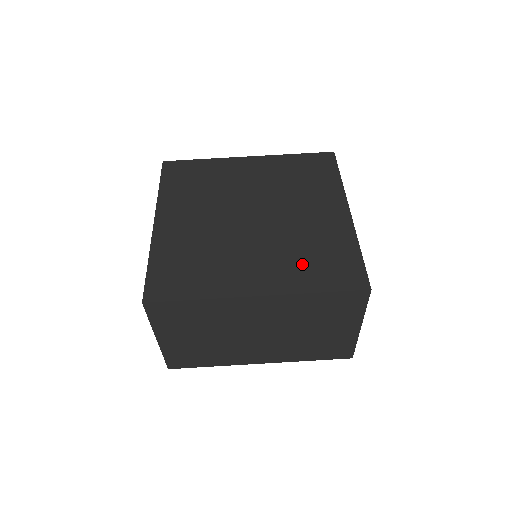
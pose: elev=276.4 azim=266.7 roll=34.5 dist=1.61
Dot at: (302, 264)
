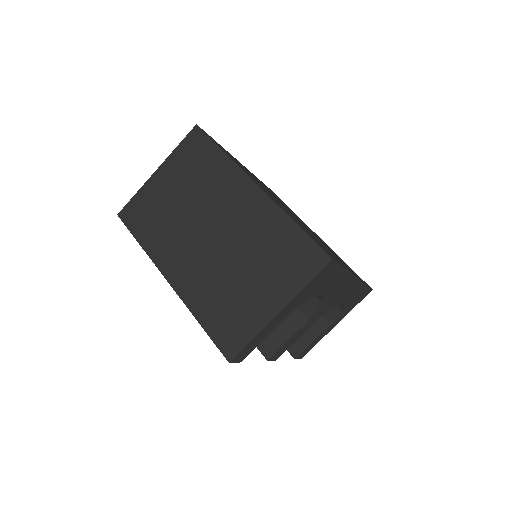
Dot at: occluded
